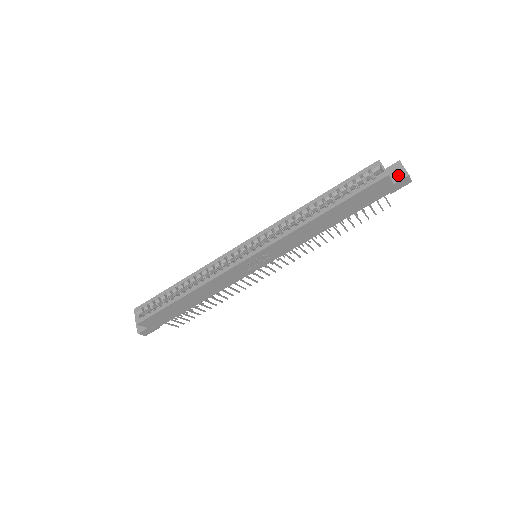
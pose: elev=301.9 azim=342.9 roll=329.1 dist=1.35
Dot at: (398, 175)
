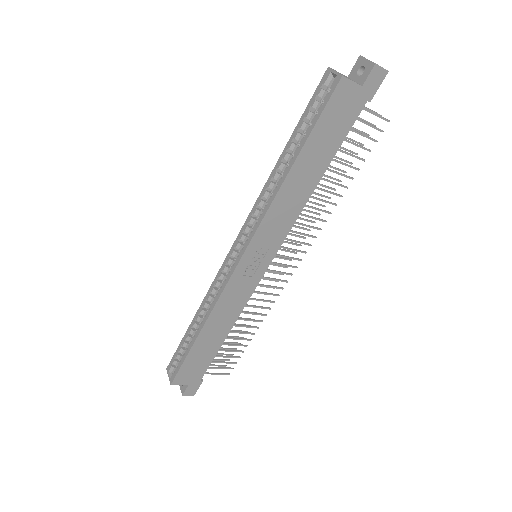
Dot at: (363, 72)
